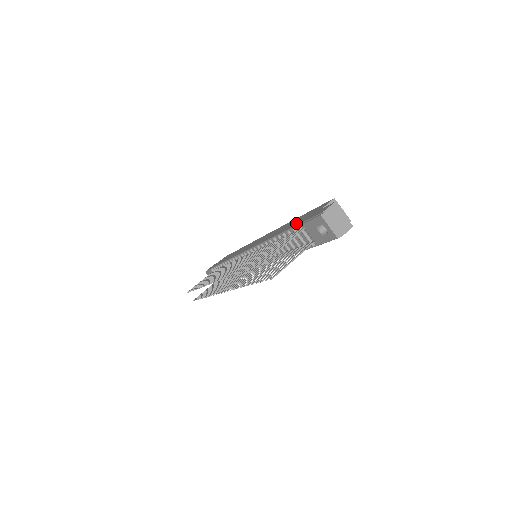
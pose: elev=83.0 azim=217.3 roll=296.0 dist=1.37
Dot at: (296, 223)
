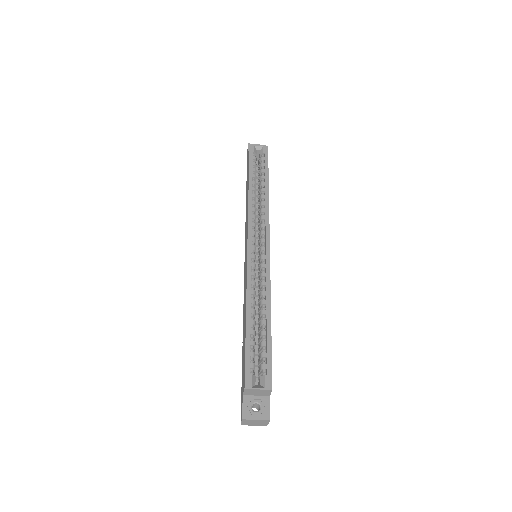
Dot at: (242, 359)
